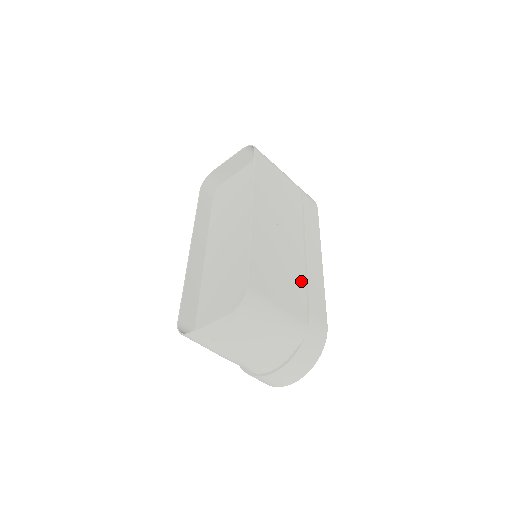
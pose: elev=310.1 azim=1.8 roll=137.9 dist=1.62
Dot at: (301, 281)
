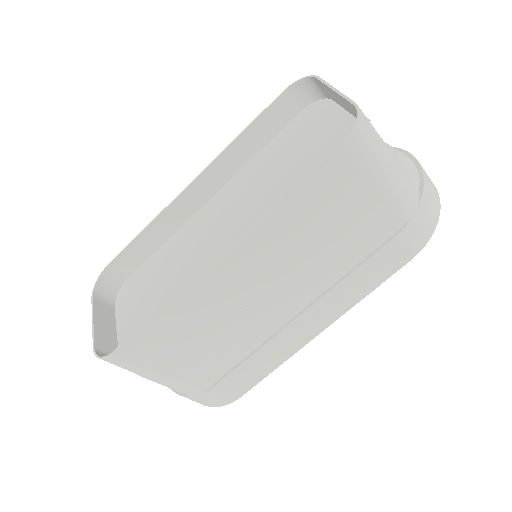
Dot at: (243, 350)
